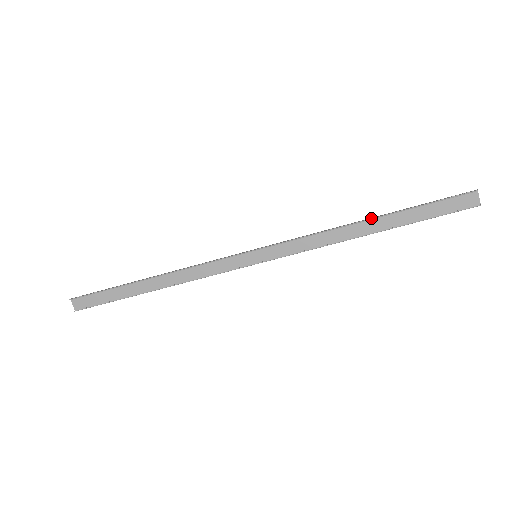
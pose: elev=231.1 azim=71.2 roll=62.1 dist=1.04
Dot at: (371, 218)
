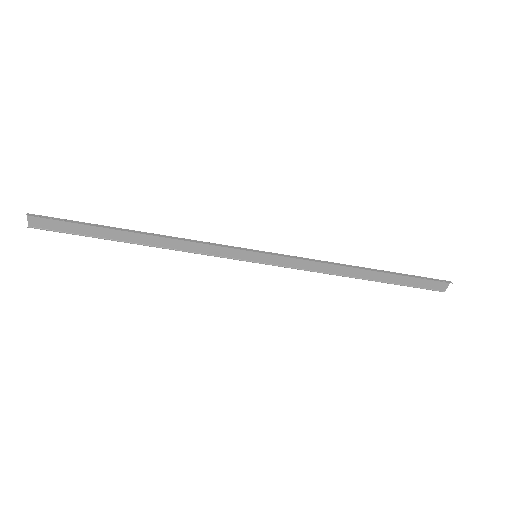
Dot at: (369, 270)
